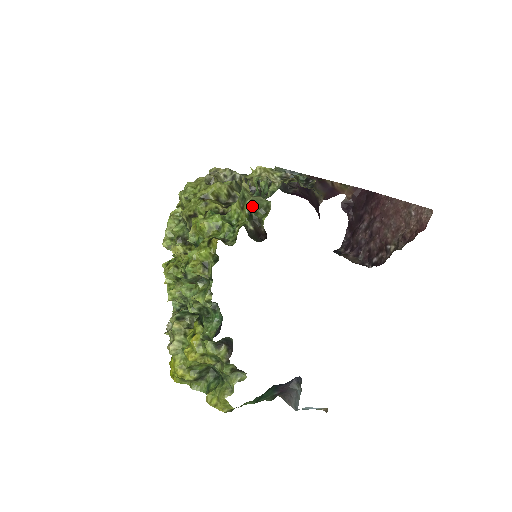
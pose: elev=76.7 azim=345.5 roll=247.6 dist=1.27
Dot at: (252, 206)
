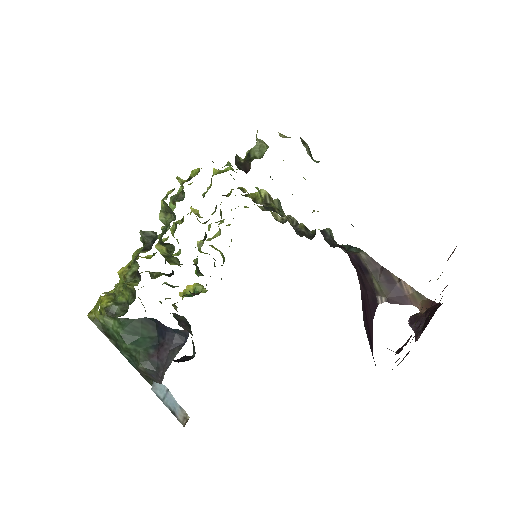
Dot at: (255, 152)
